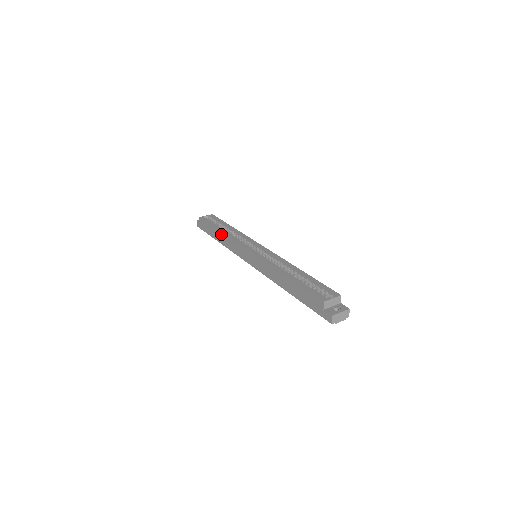
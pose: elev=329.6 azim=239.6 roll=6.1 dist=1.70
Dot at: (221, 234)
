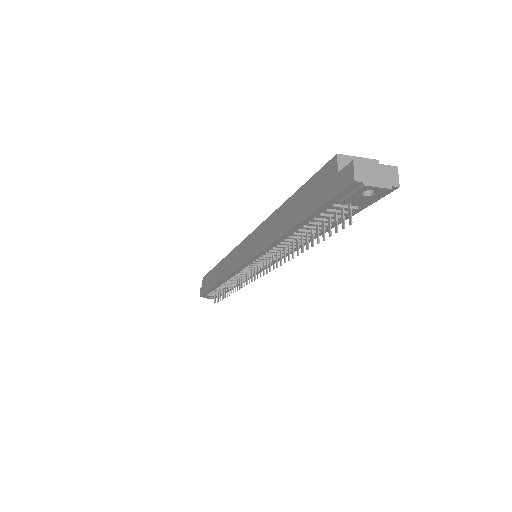
Dot at: (218, 266)
